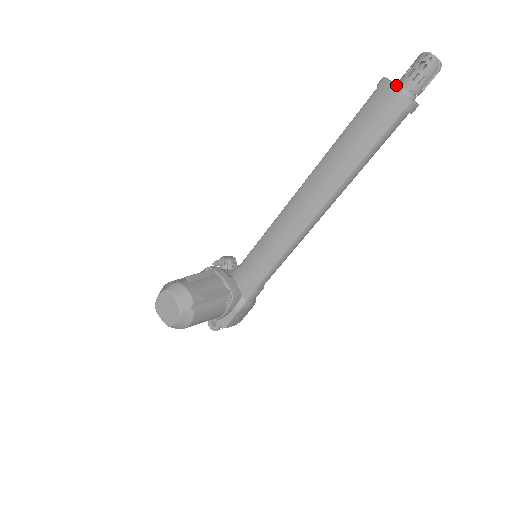
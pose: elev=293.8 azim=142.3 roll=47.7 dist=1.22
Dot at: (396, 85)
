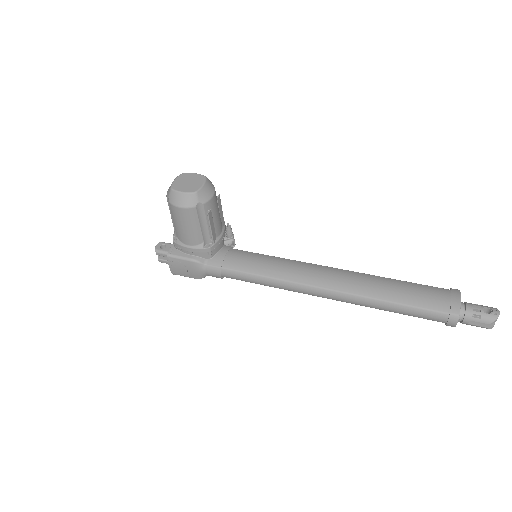
Dot at: occluded
